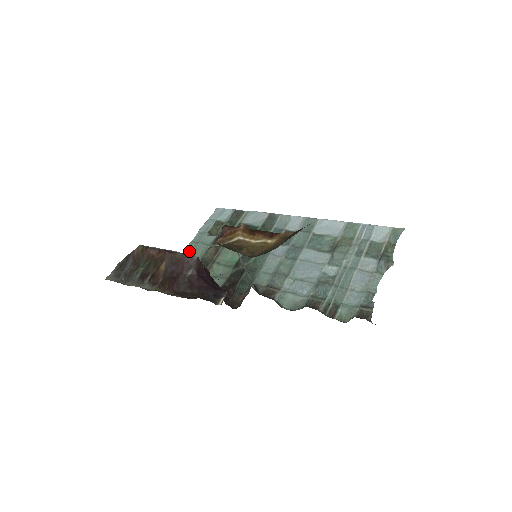
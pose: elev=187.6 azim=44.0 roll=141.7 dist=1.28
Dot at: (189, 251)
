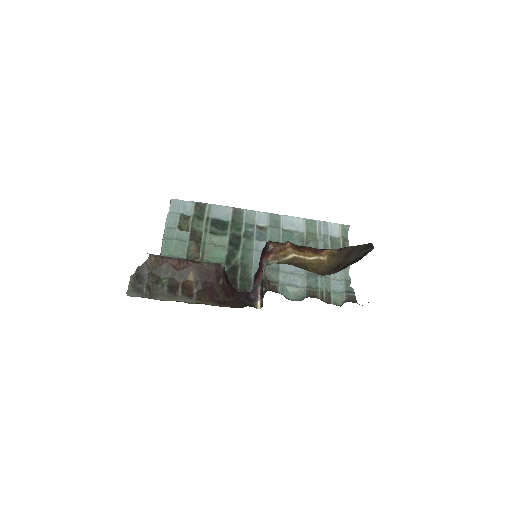
Dot at: (167, 249)
